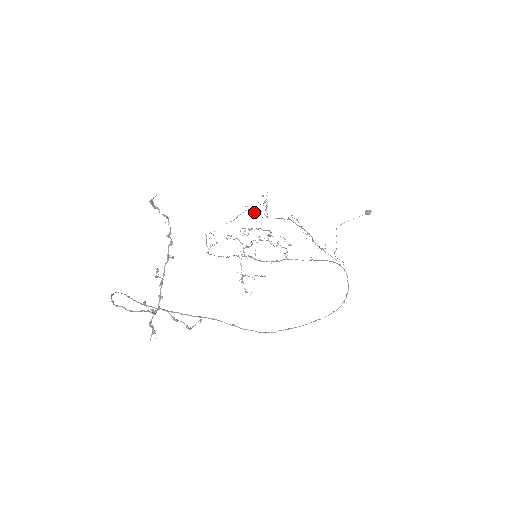
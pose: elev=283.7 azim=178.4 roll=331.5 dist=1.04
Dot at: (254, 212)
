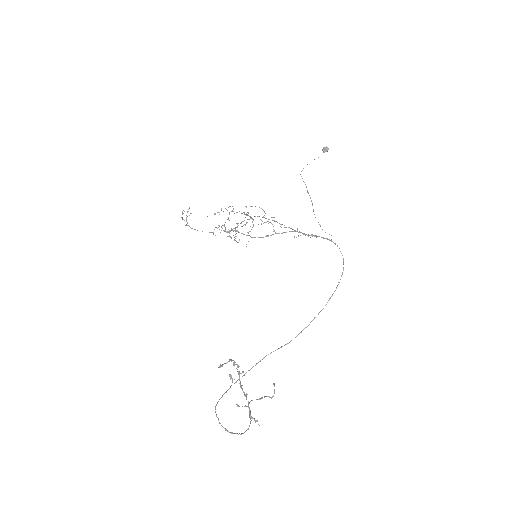
Dot at: (234, 213)
